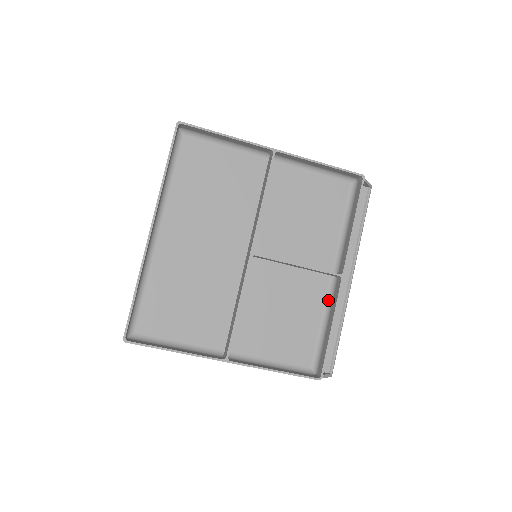
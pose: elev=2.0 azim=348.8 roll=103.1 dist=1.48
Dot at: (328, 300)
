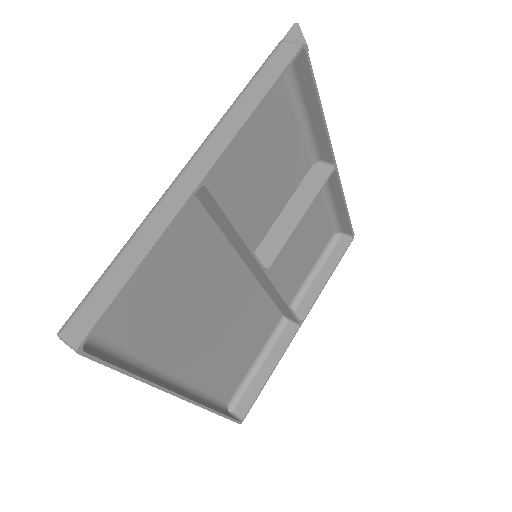
Dot at: occluded
